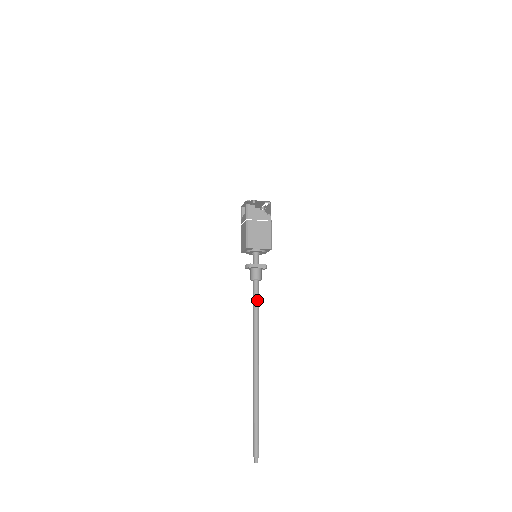
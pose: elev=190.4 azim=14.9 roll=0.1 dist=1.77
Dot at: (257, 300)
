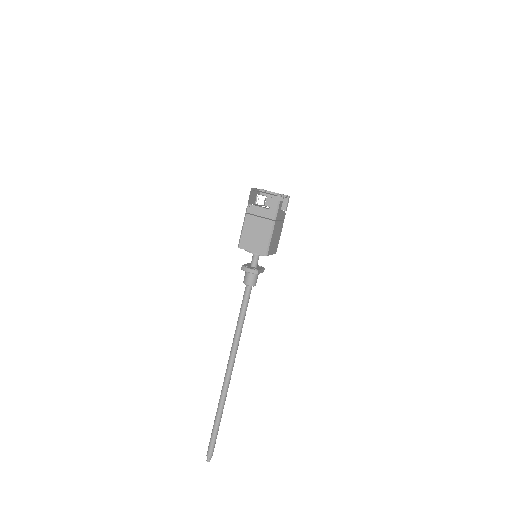
Dot at: occluded
